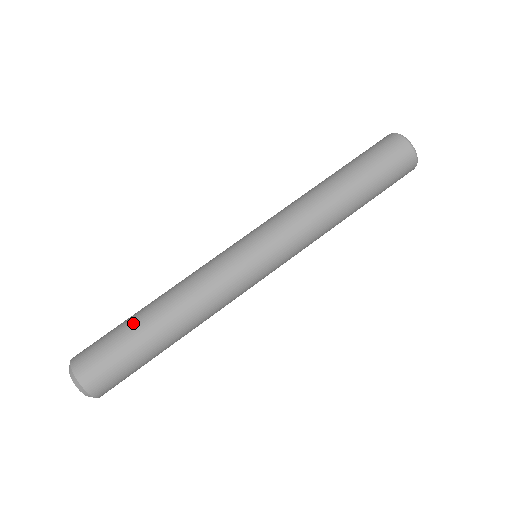
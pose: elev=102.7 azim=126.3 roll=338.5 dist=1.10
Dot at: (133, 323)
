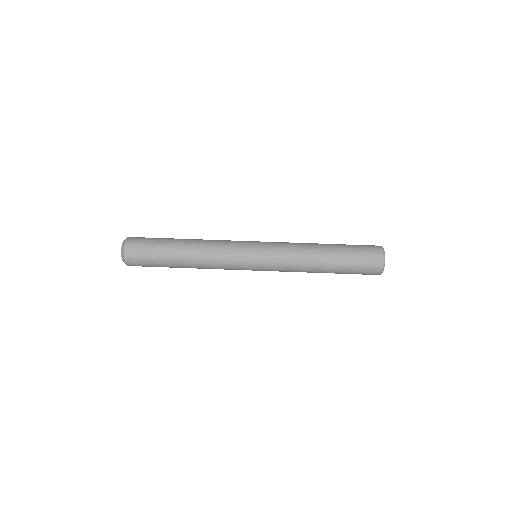
Dot at: (168, 249)
